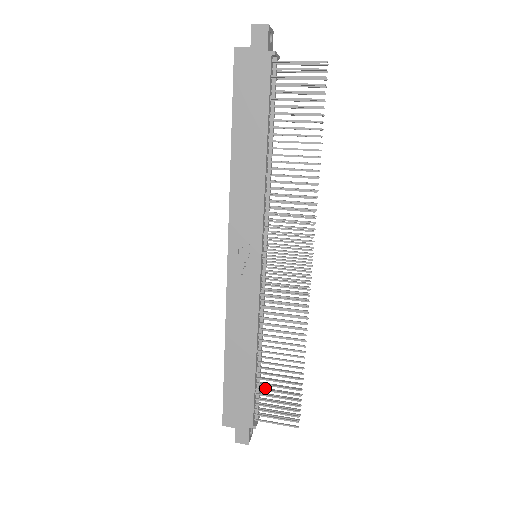
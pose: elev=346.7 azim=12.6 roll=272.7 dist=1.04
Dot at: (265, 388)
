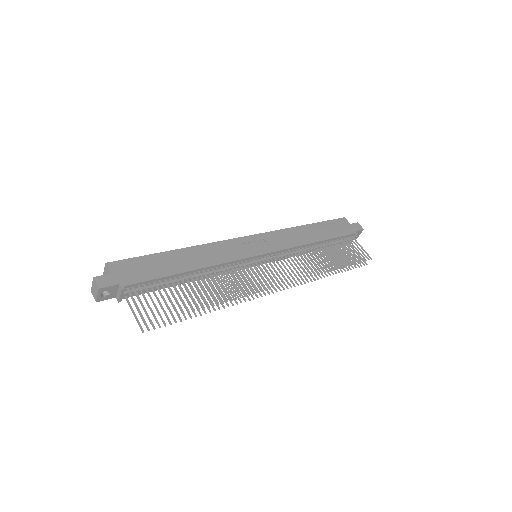
Dot at: occluded
